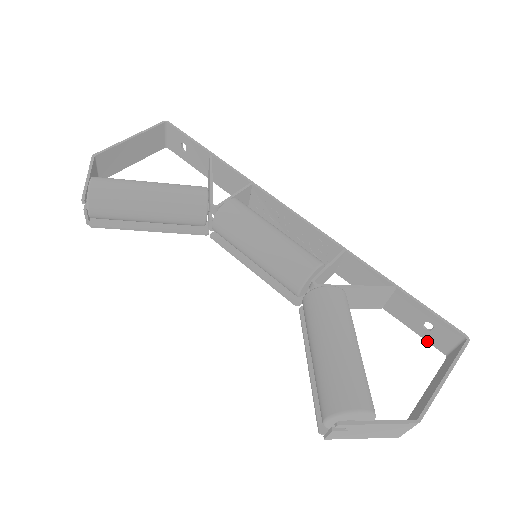
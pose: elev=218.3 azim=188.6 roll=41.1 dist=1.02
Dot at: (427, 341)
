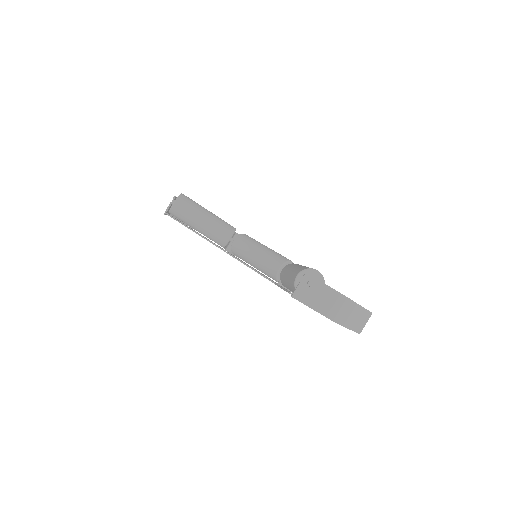
Dot at: occluded
